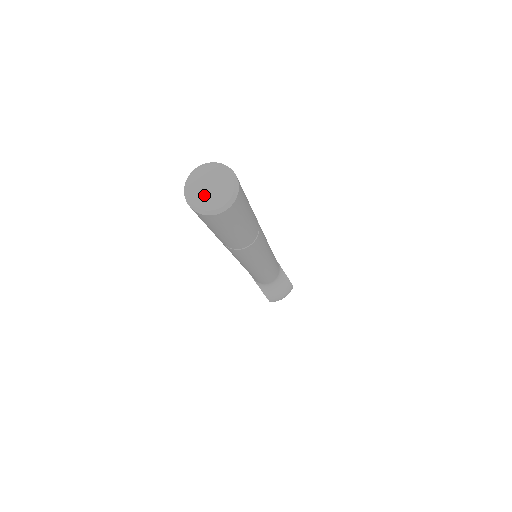
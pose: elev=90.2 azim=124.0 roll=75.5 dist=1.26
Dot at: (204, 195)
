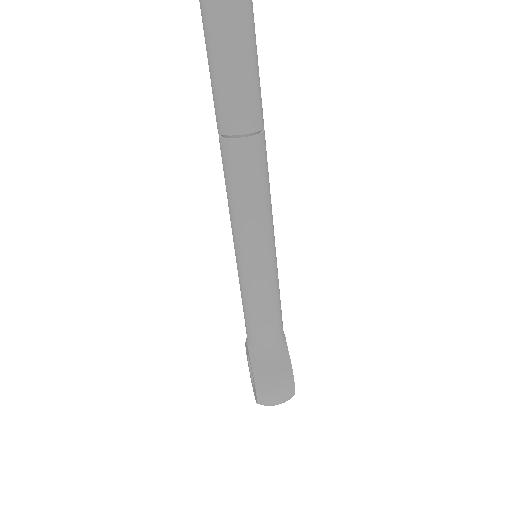
Dot at: out of frame
